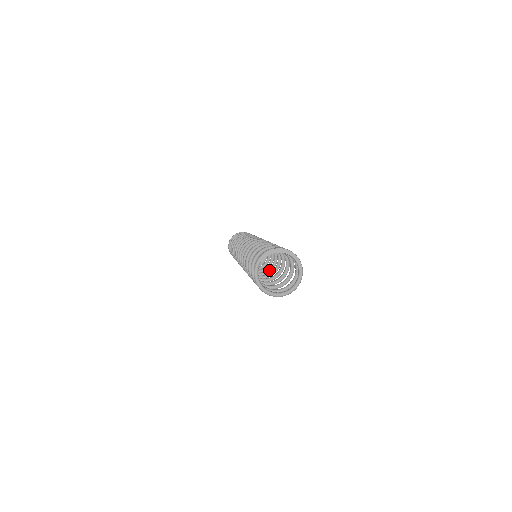
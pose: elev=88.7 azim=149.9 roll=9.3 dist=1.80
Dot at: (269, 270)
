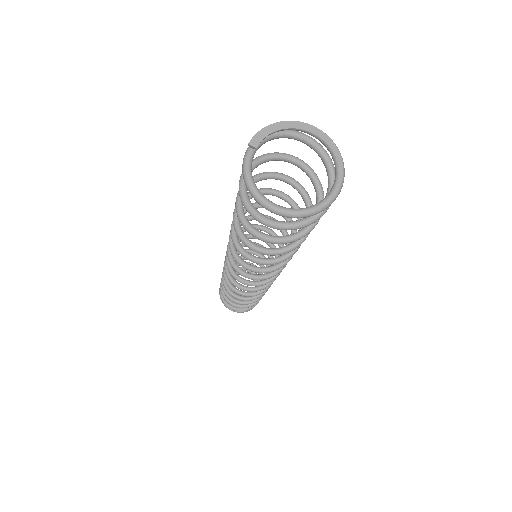
Dot at: occluded
